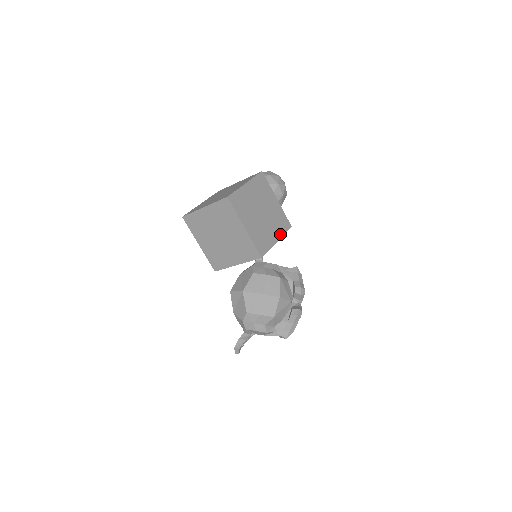
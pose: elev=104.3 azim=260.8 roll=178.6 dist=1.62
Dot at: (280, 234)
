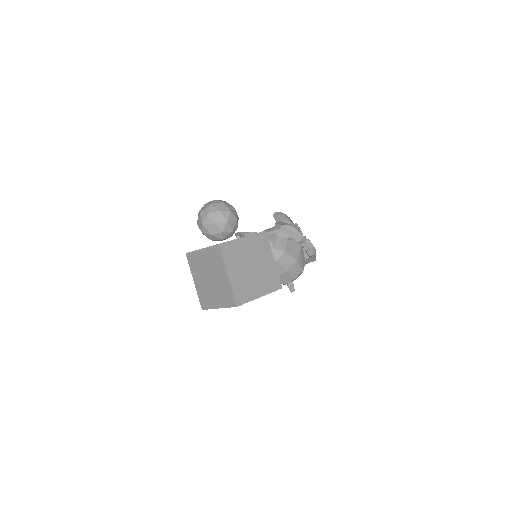
Dot at: (269, 252)
